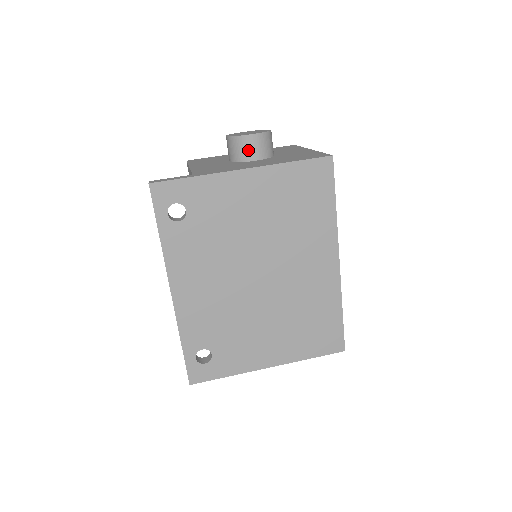
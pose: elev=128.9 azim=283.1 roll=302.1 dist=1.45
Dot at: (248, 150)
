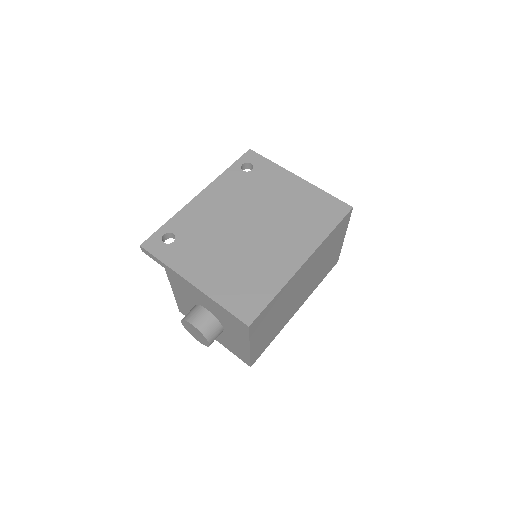
Dot at: occluded
